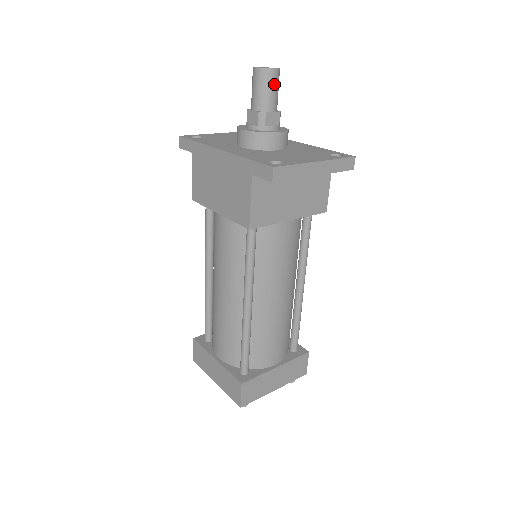
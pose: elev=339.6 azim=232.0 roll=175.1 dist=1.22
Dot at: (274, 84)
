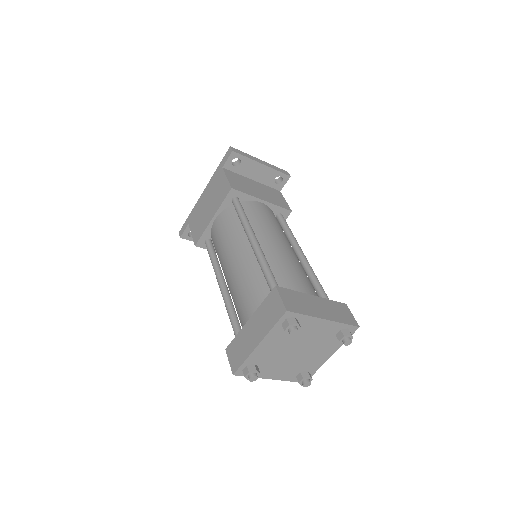
Dot at: occluded
